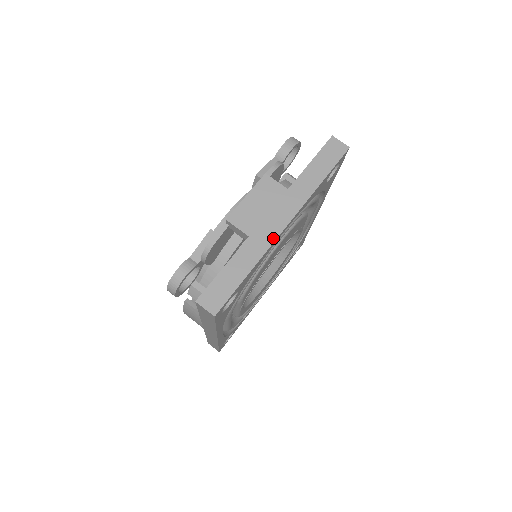
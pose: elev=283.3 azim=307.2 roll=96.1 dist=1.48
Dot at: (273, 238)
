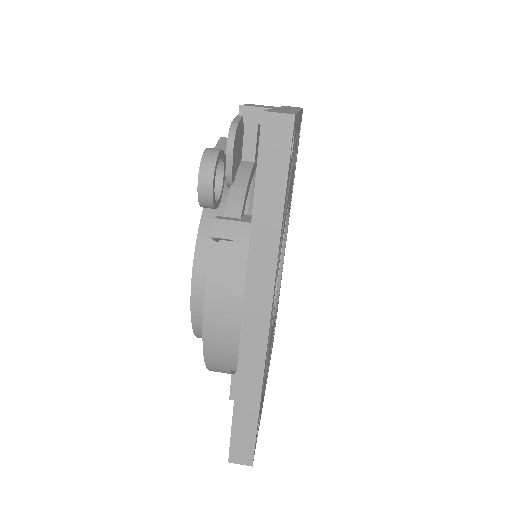
Dot at: (296, 110)
